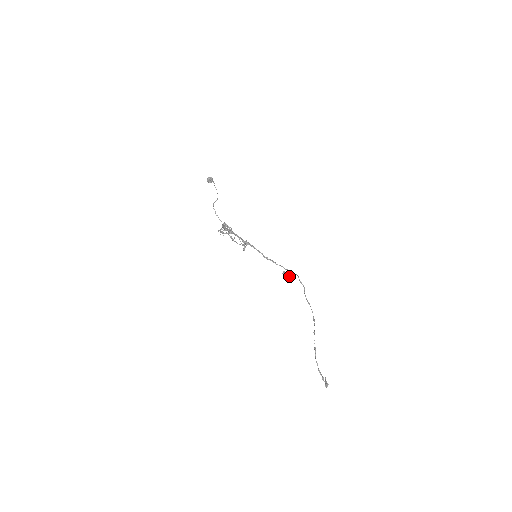
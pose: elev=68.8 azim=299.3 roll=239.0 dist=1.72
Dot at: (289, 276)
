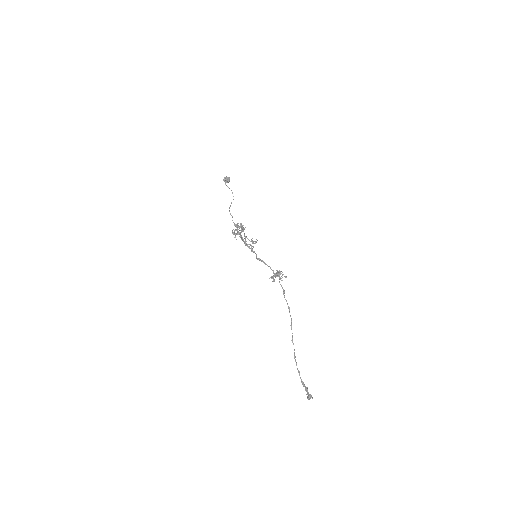
Dot at: (273, 278)
